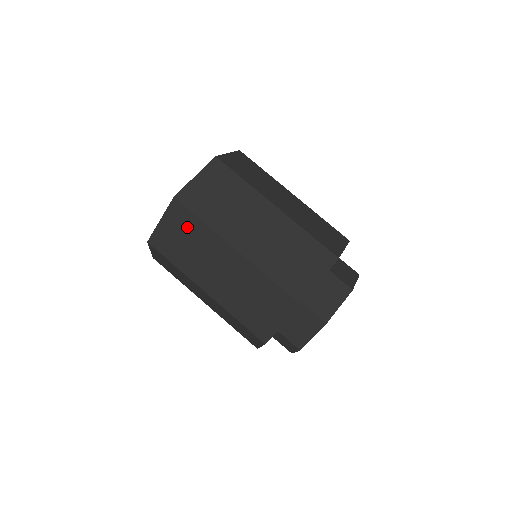
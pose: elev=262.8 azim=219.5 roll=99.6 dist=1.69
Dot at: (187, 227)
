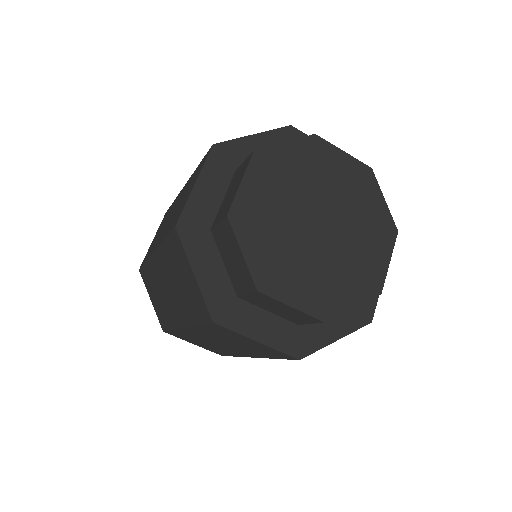
Dot at: occluded
